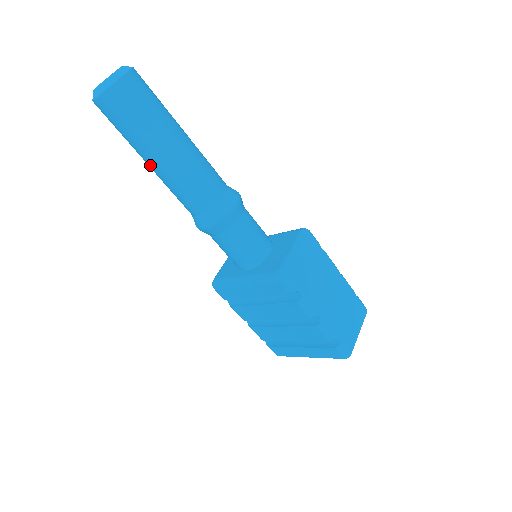
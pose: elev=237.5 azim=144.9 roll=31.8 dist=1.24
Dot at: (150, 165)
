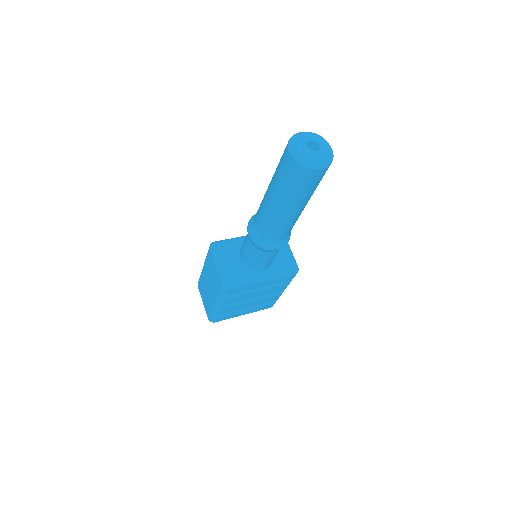
Dot at: (291, 211)
